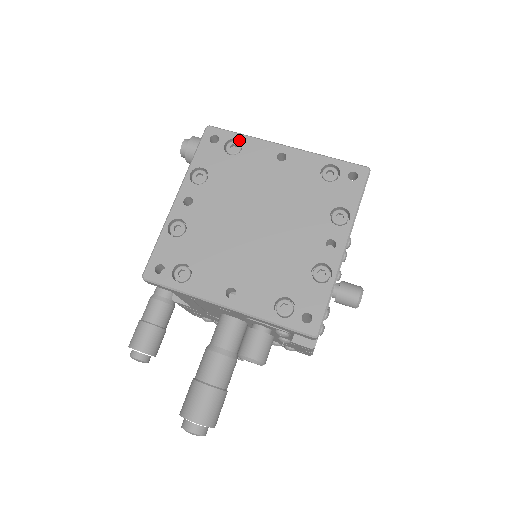
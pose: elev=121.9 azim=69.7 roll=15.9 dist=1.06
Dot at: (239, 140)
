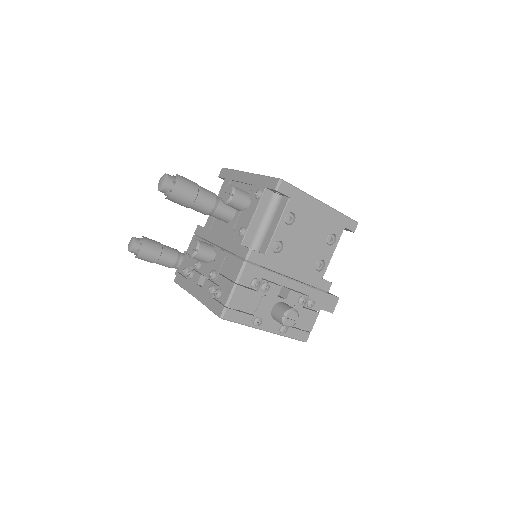
Dot at: occluded
